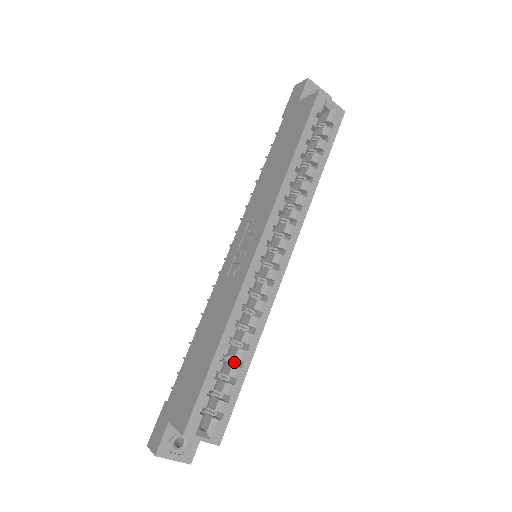
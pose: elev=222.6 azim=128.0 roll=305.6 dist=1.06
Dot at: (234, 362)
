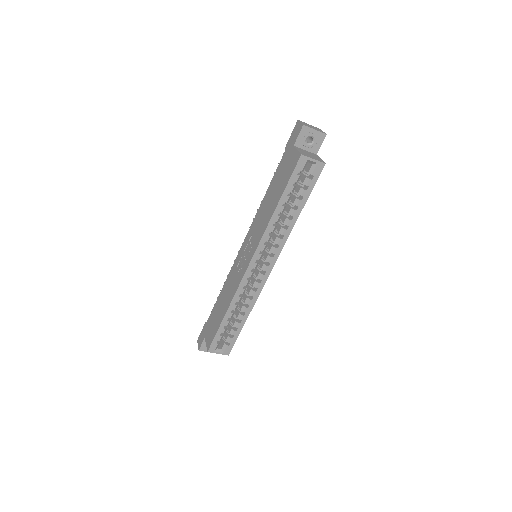
Dot at: (237, 318)
